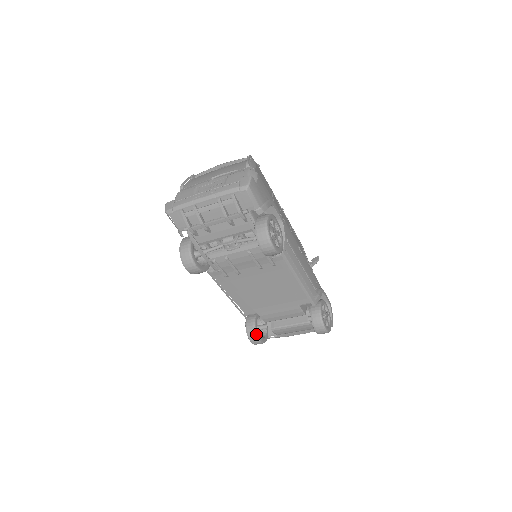
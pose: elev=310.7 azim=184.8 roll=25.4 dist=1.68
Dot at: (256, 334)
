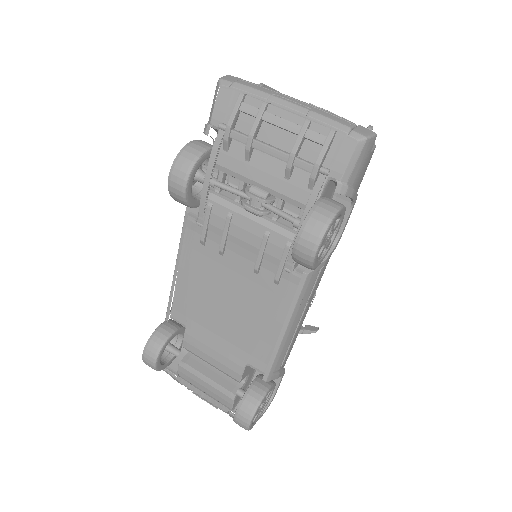
Dot at: (159, 350)
